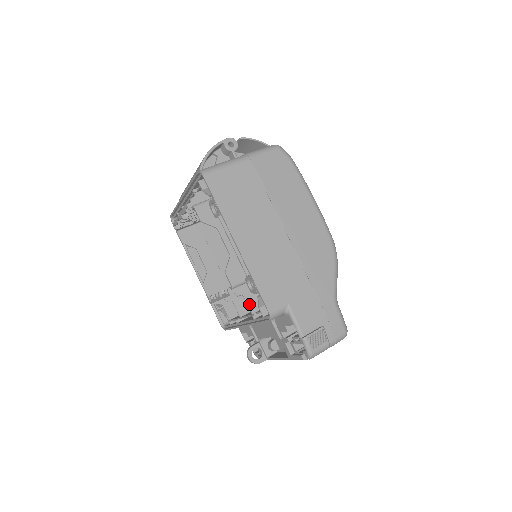
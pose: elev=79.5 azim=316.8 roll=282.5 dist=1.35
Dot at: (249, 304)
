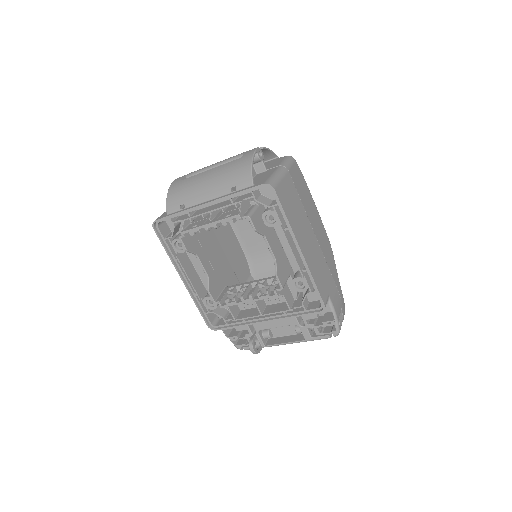
Dot at: (287, 301)
